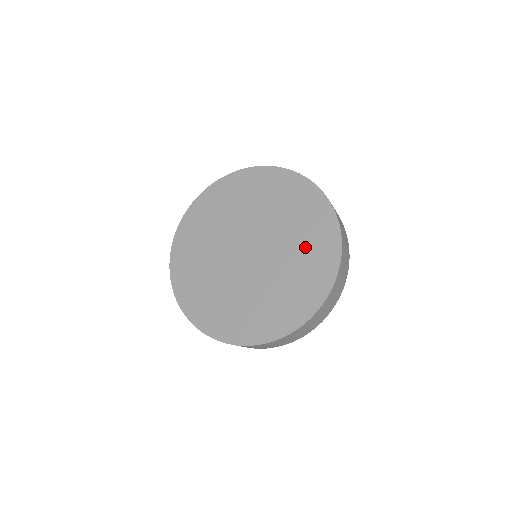
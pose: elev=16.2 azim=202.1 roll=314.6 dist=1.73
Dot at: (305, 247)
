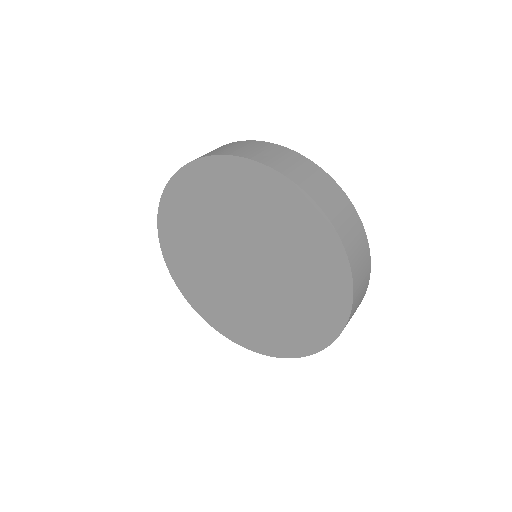
Dot at: (293, 319)
